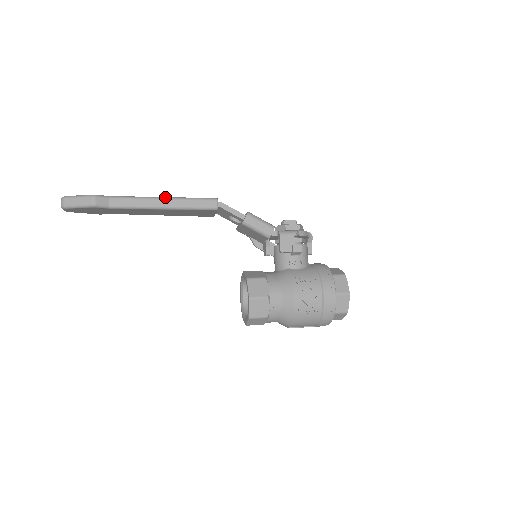
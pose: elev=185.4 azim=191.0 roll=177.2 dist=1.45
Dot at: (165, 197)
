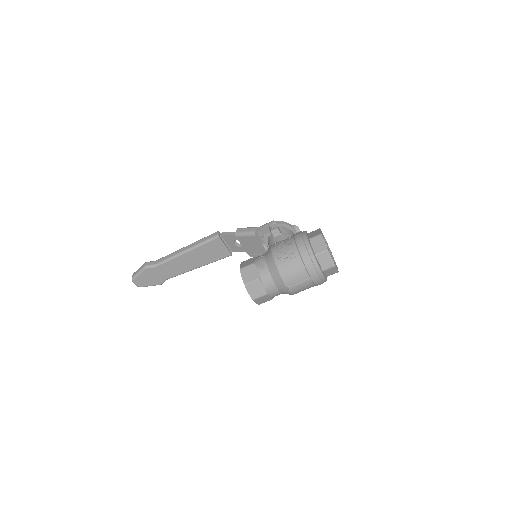
Dot at: (187, 246)
